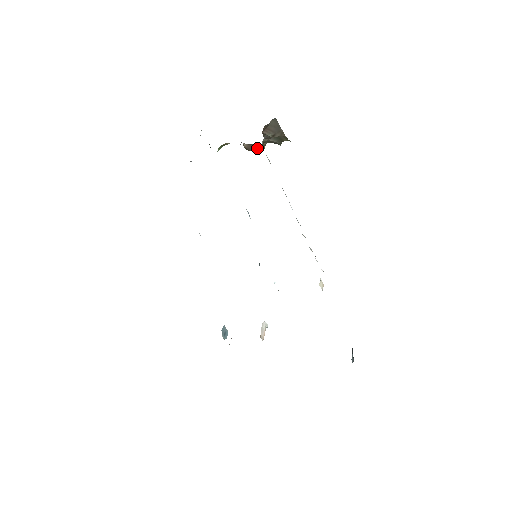
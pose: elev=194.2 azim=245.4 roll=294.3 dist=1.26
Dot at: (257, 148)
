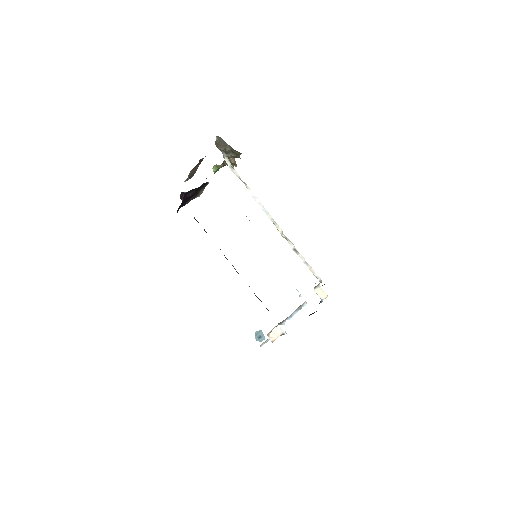
Dot at: (231, 164)
